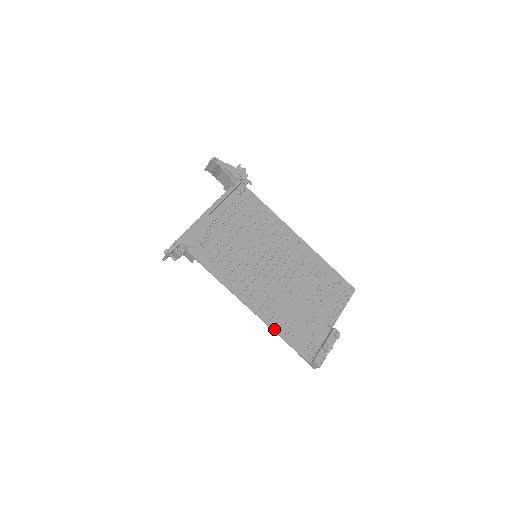
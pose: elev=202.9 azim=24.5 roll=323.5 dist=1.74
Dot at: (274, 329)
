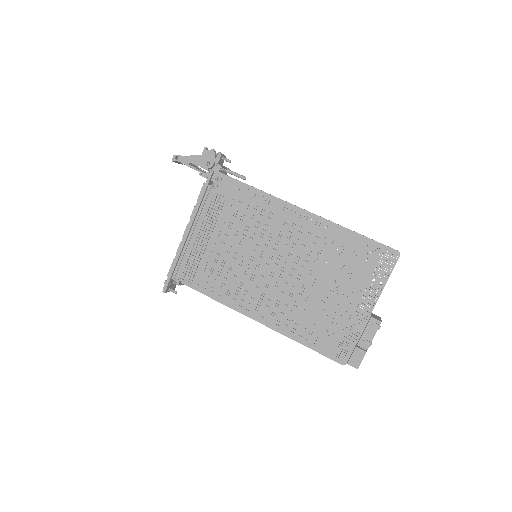
Dot at: (292, 338)
